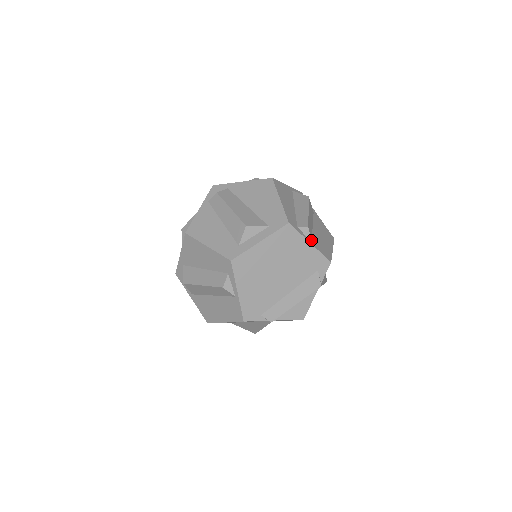
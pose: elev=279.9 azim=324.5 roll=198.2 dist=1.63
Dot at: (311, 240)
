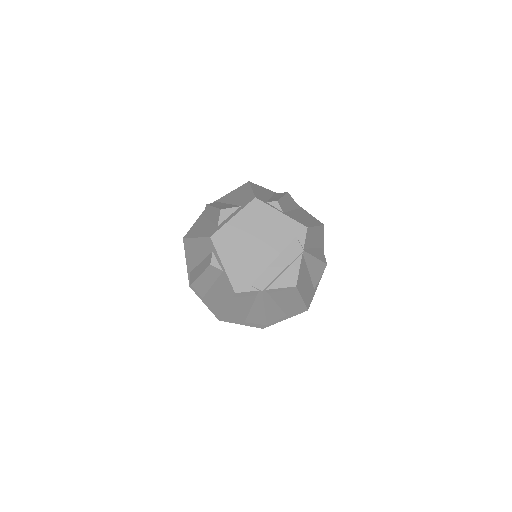
Dot at: (283, 212)
